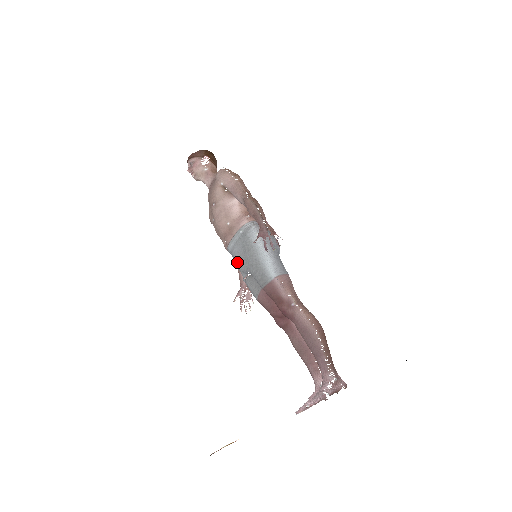
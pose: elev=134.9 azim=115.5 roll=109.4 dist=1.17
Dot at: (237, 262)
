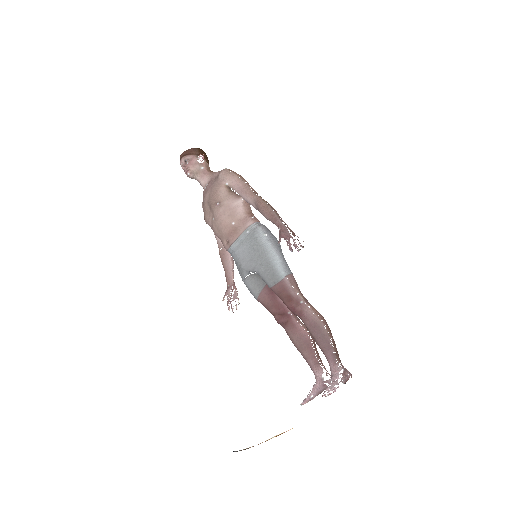
Dot at: (241, 261)
